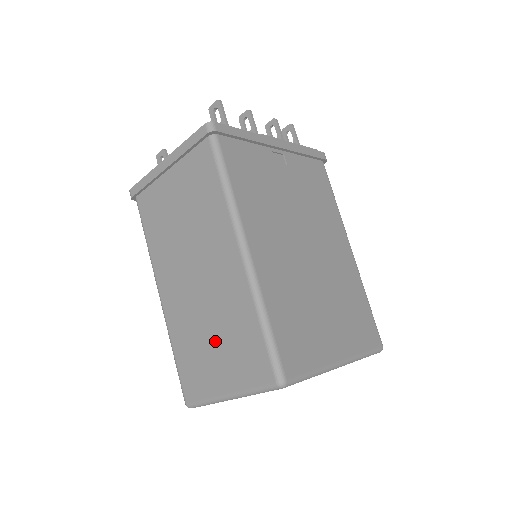
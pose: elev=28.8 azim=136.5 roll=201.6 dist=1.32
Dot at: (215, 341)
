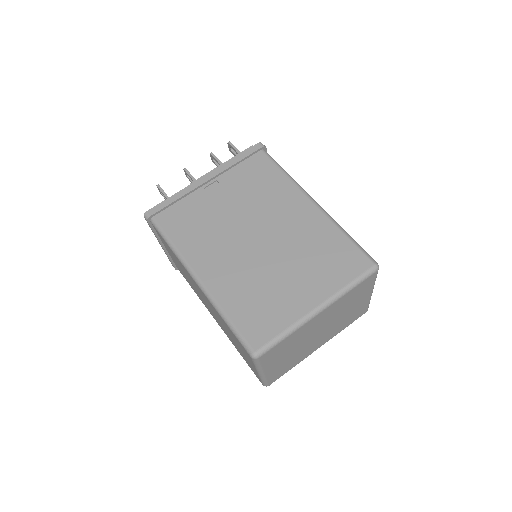
Dot at: (234, 341)
